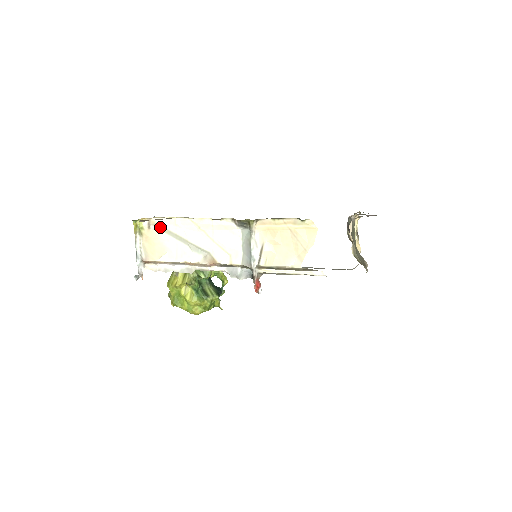
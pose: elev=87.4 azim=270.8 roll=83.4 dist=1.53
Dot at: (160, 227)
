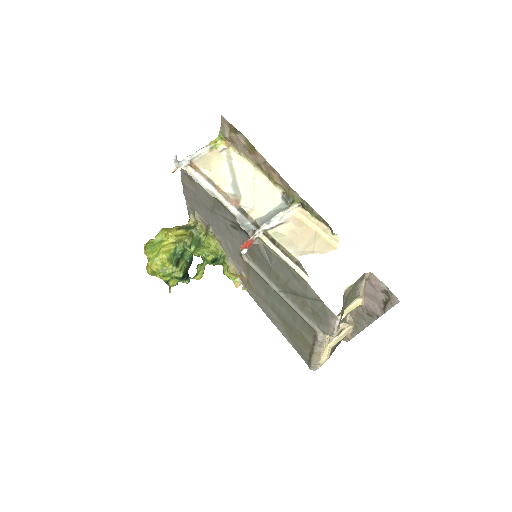
Dot at: (229, 157)
